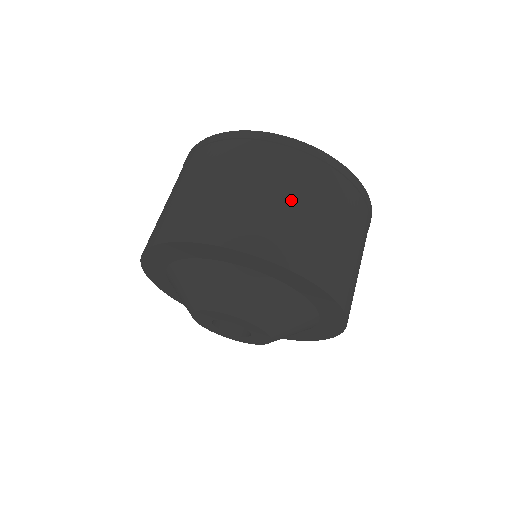
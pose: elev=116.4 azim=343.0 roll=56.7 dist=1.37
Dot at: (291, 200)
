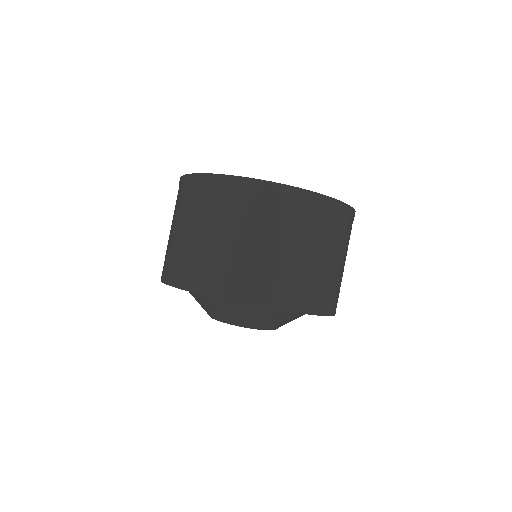
Dot at: (226, 237)
